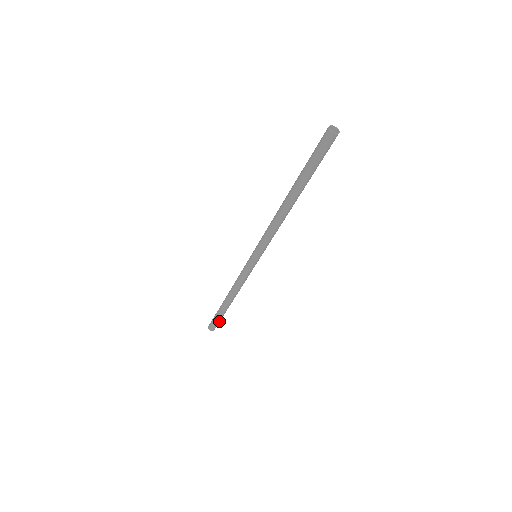
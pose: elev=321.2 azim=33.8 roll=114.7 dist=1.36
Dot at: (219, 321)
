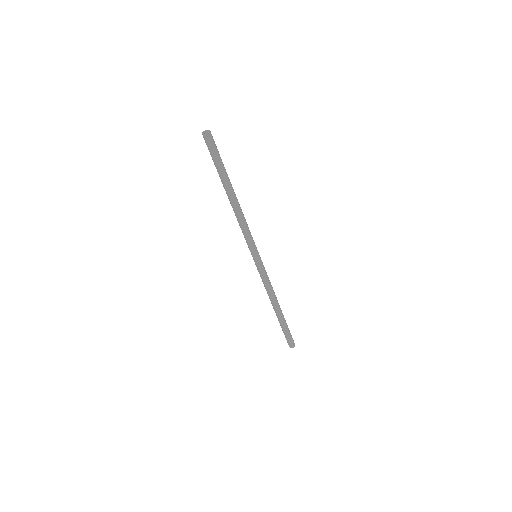
Dot at: (290, 333)
